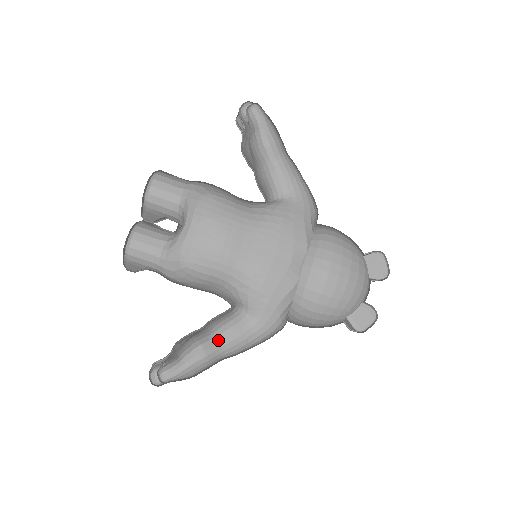
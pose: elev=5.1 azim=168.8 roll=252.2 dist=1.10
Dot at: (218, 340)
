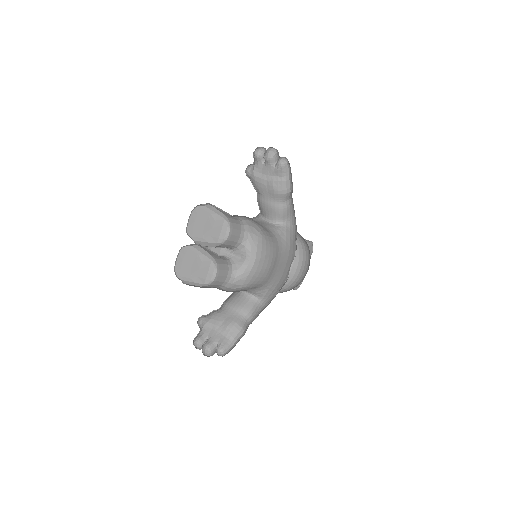
Dot at: (248, 321)
